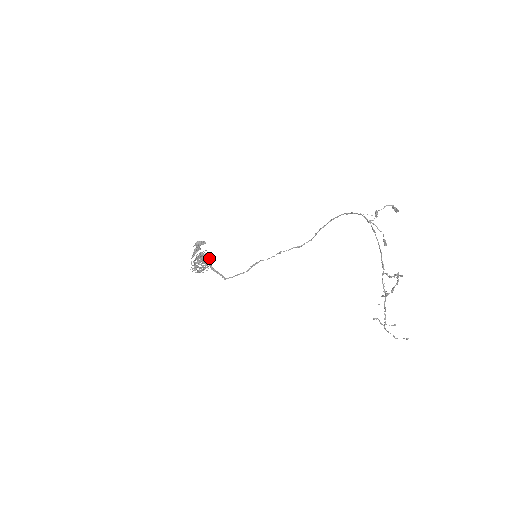
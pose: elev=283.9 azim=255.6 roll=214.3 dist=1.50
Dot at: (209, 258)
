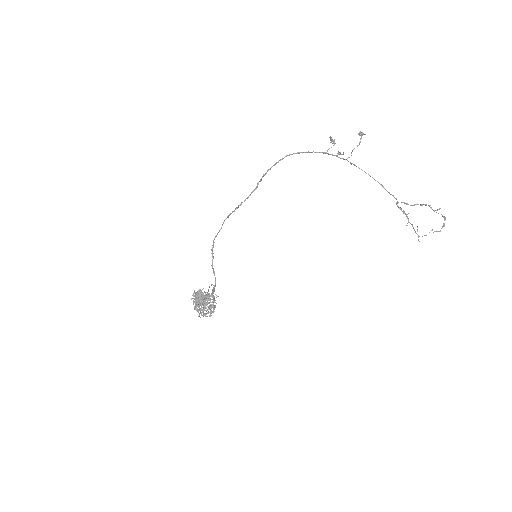
Dot at: occluded
